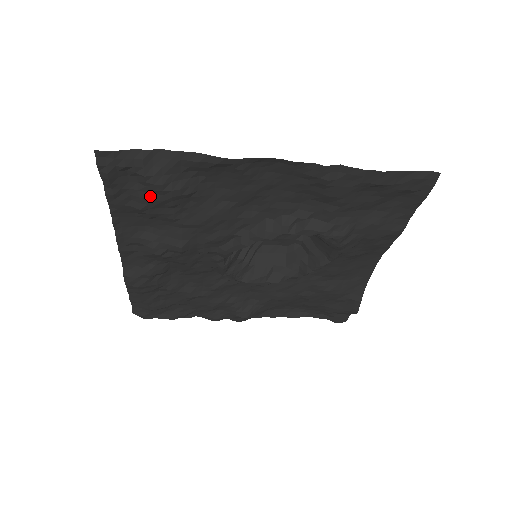
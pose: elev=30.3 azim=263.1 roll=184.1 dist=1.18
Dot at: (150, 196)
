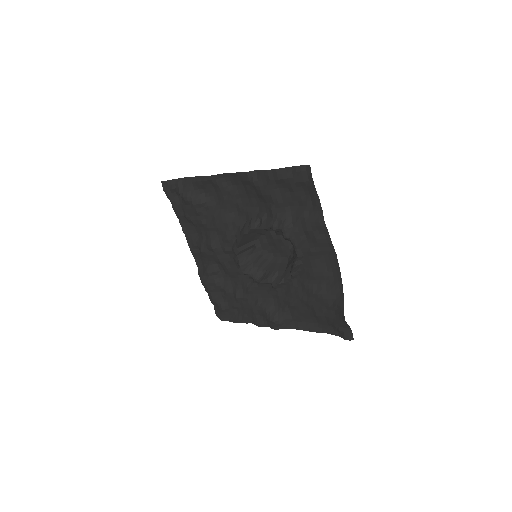
Dot at: (187, 207)
